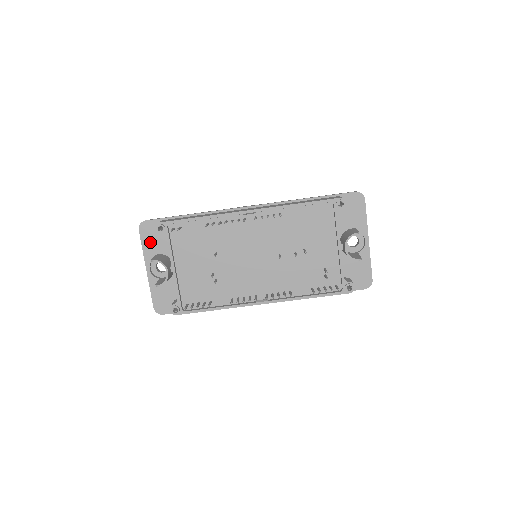
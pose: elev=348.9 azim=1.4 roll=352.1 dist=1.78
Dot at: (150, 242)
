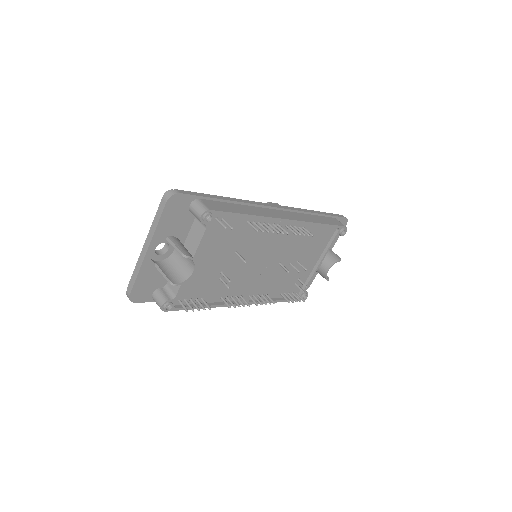
Dot at: (170, 220)
